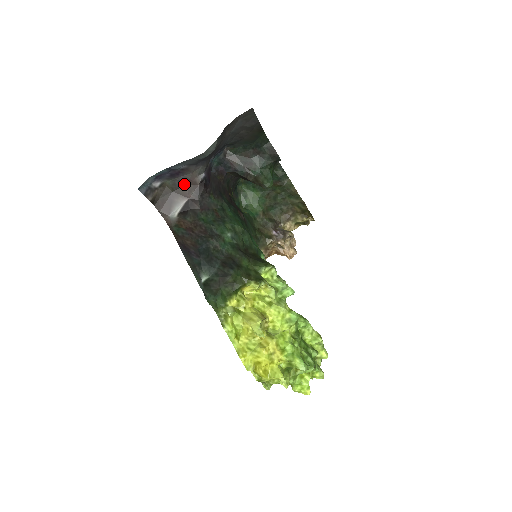
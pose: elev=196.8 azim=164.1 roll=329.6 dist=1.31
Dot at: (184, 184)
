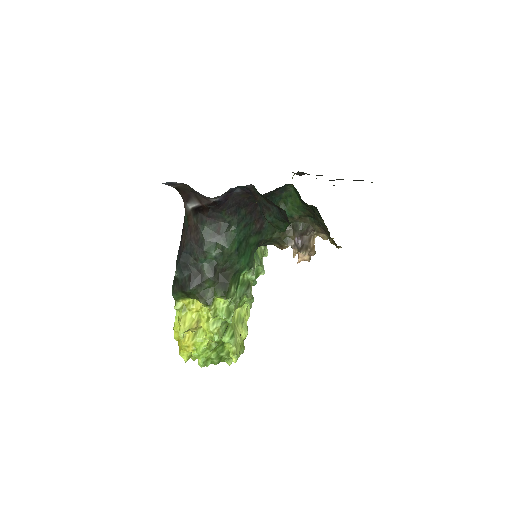
Dot at: (200, 195)
